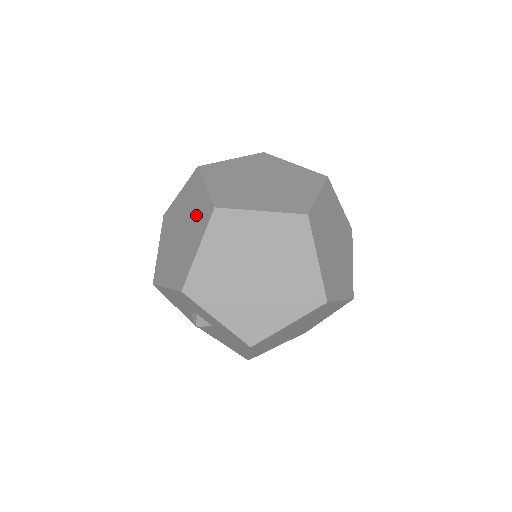
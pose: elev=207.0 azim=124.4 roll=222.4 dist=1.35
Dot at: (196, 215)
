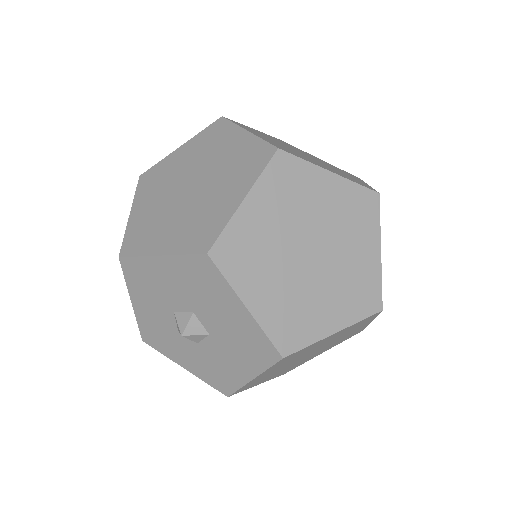
Dot at: occluded
